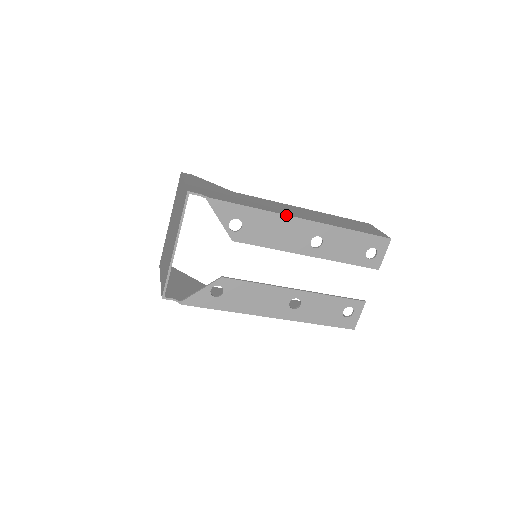
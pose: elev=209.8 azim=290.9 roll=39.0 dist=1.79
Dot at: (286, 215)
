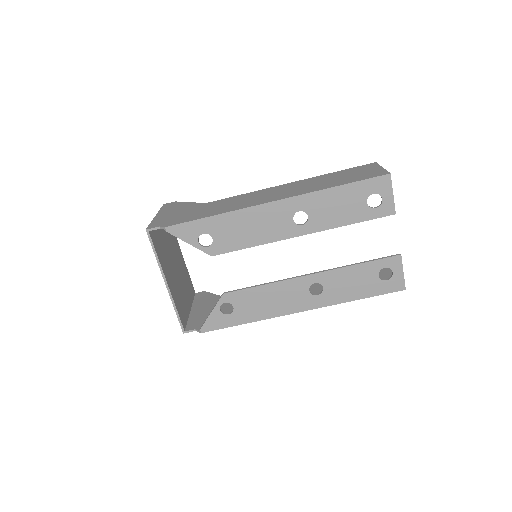
Dot at: (250, 207)
